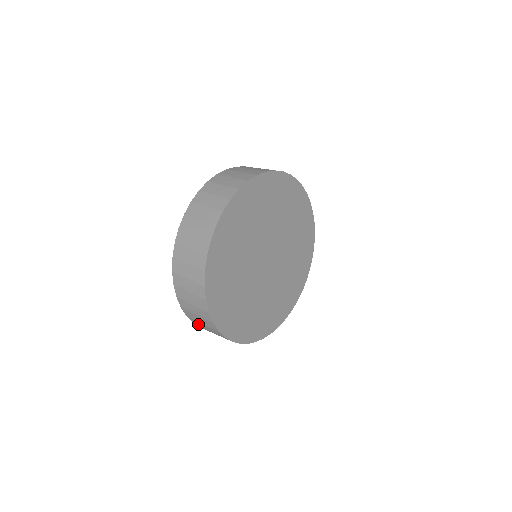
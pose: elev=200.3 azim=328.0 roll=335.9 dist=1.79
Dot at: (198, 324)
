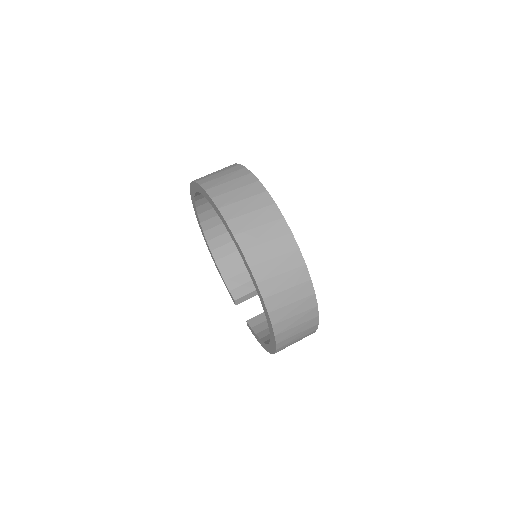
Dot at: (281, 317)
